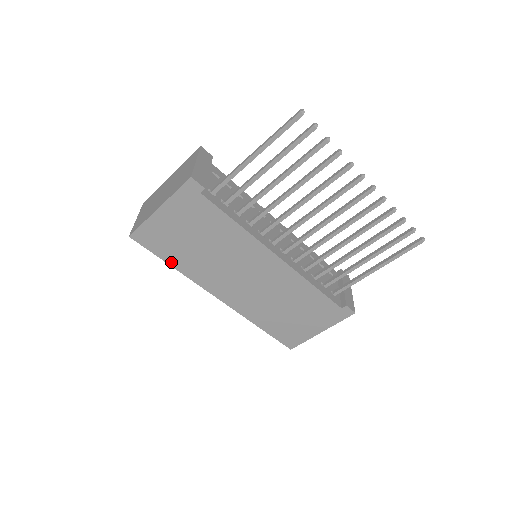
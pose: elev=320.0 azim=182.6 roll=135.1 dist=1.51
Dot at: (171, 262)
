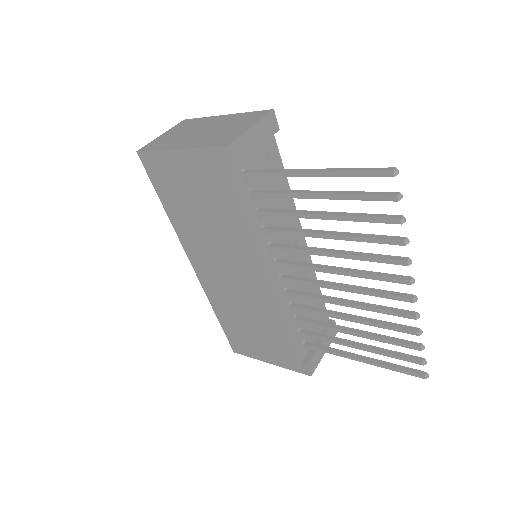
Dot at: (165, 204)
